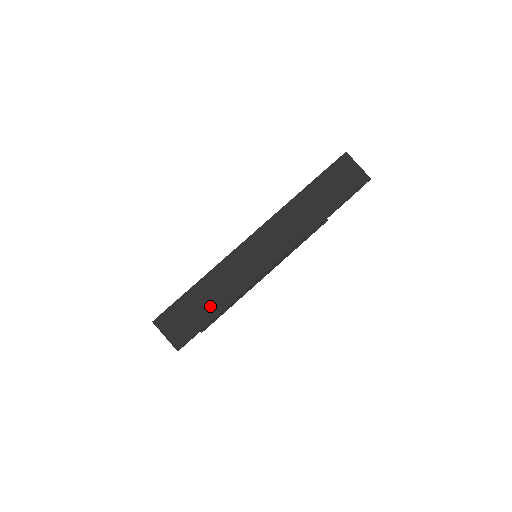
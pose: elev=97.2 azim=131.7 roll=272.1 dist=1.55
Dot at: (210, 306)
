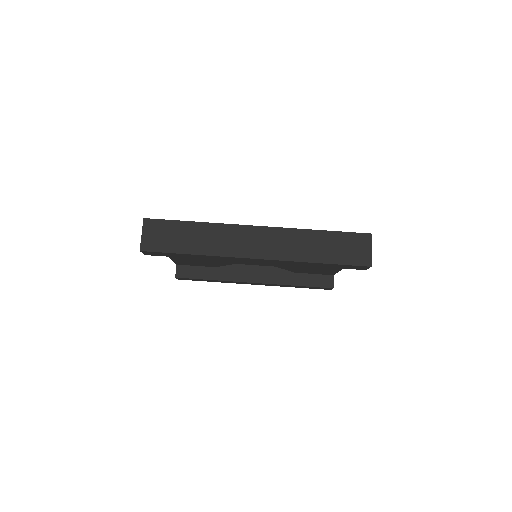
Dot at: (187, 244)
